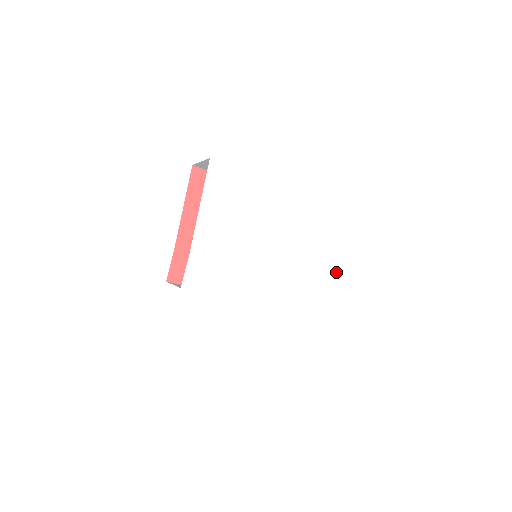
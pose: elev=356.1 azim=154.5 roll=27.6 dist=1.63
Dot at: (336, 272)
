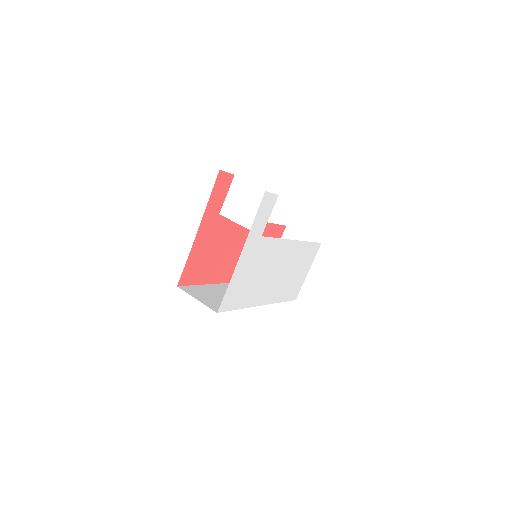
Dot at: (308, 263)
